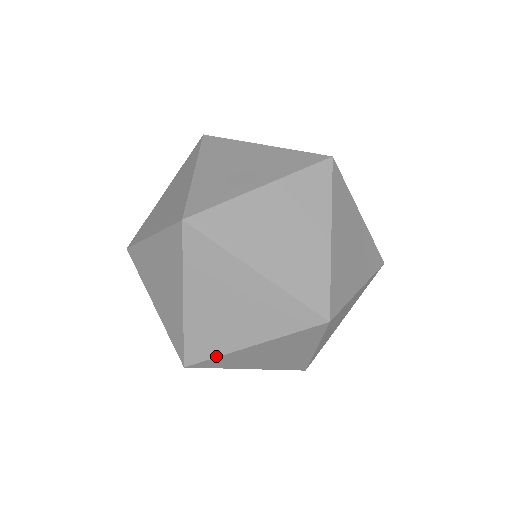
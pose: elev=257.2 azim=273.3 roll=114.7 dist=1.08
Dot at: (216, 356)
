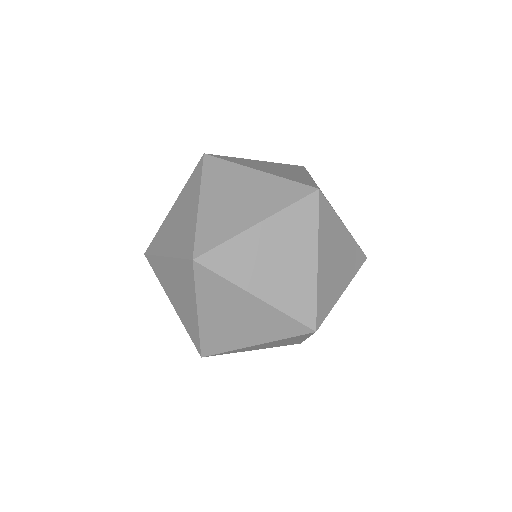
Dot at: (226, 351)
